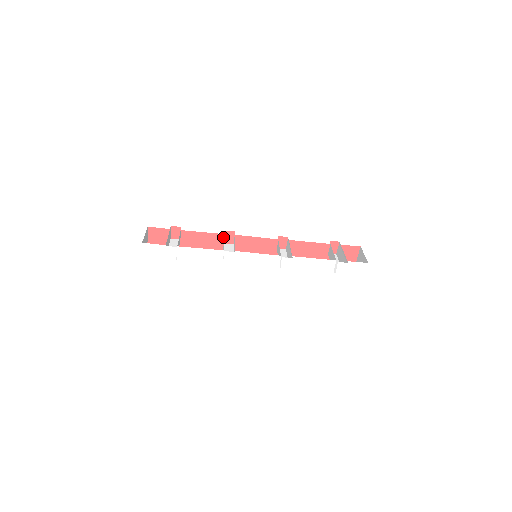
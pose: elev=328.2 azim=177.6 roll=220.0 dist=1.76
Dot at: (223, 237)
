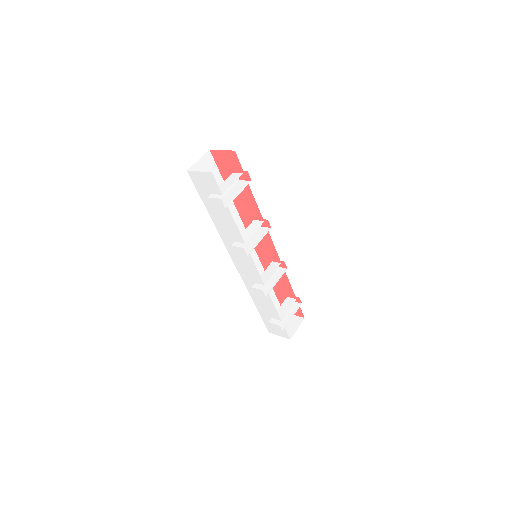
Dot at: (261, 219)
